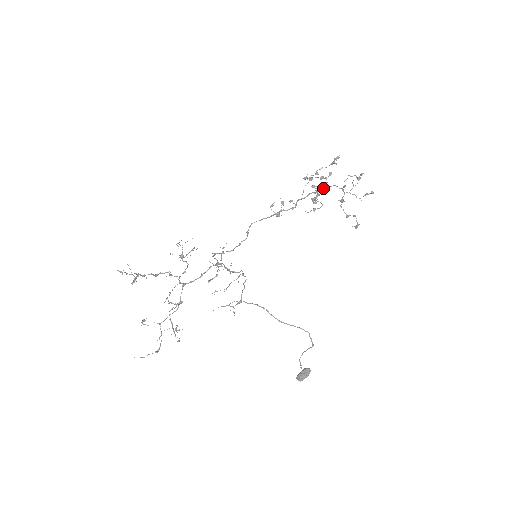
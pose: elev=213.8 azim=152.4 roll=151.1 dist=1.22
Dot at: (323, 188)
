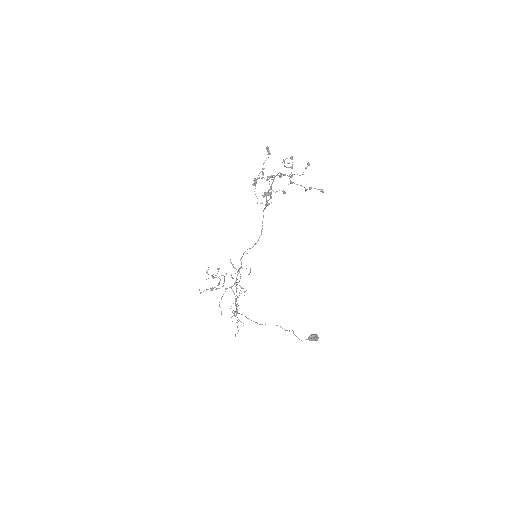
Dot at: (273, 180)
